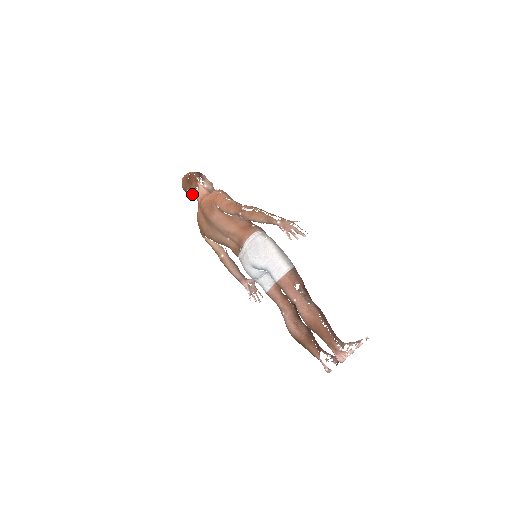
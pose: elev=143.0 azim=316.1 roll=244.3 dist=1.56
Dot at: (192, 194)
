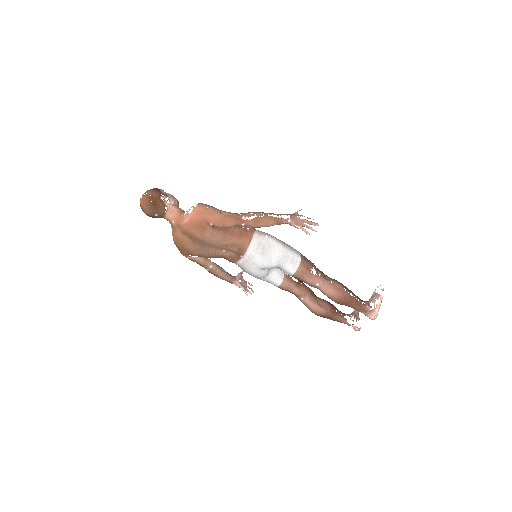
Dot at: (160, 217)
